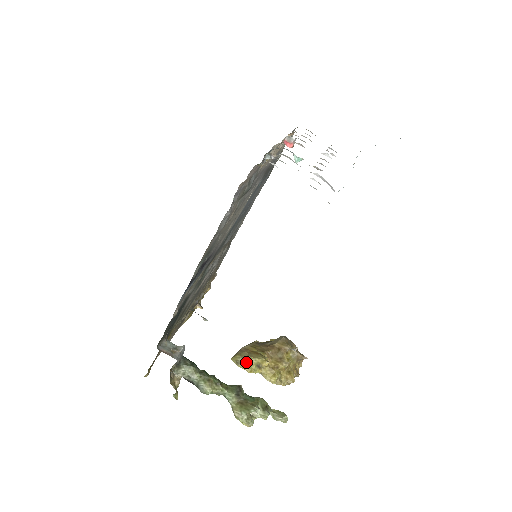
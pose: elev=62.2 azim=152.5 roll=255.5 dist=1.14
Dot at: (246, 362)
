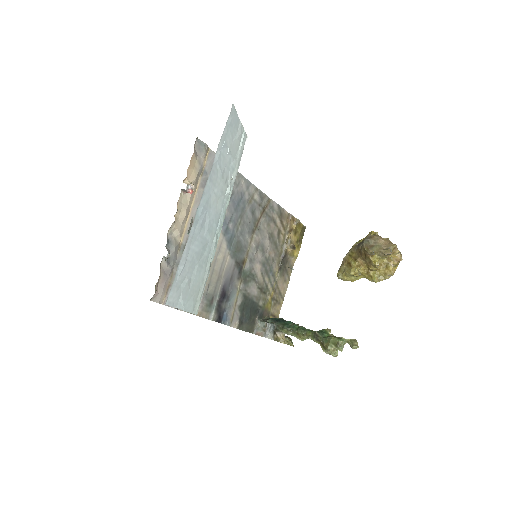
Dot at: (344, 278)
